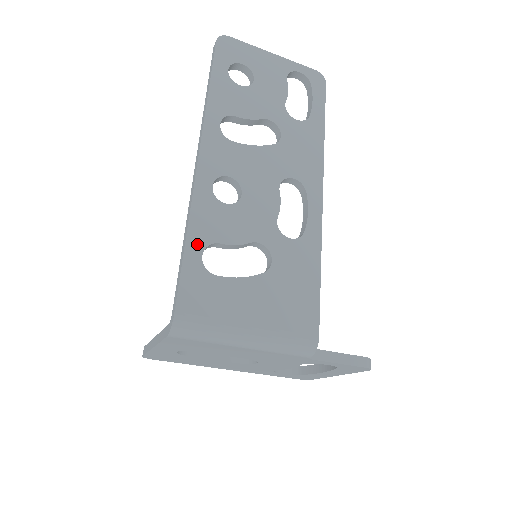
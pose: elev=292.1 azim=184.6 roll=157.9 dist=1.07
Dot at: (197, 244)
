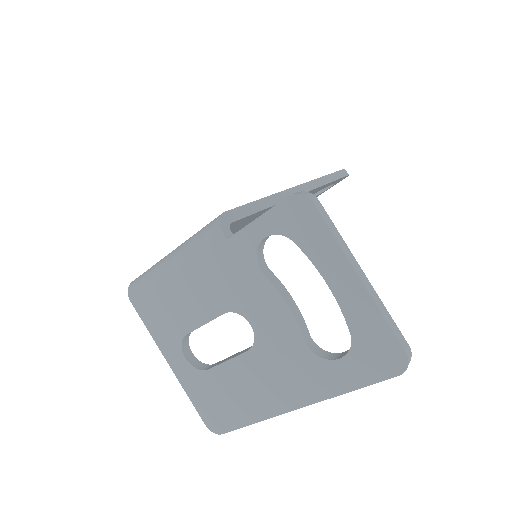
Dot at: occluded
